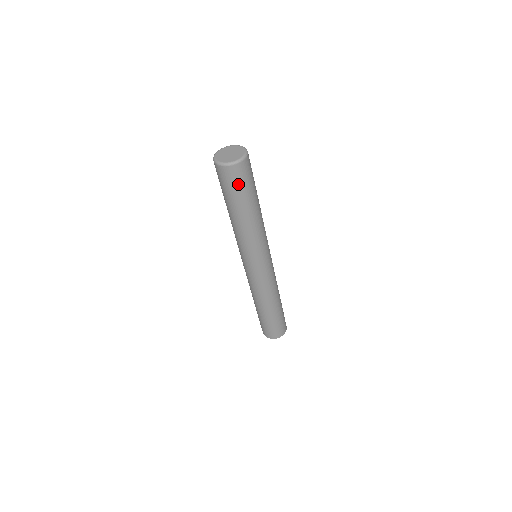
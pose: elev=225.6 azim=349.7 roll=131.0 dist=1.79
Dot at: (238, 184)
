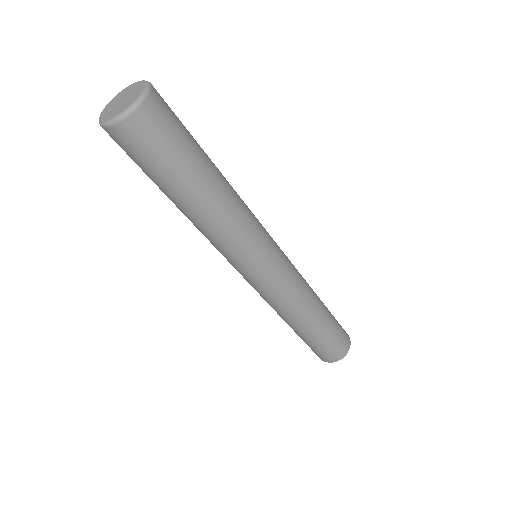
Dot at: (173, 131)
